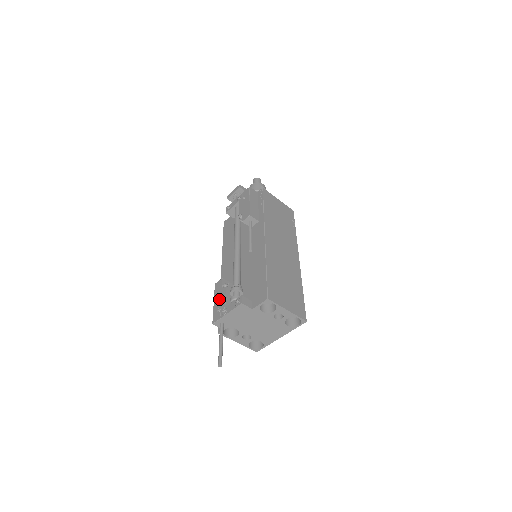
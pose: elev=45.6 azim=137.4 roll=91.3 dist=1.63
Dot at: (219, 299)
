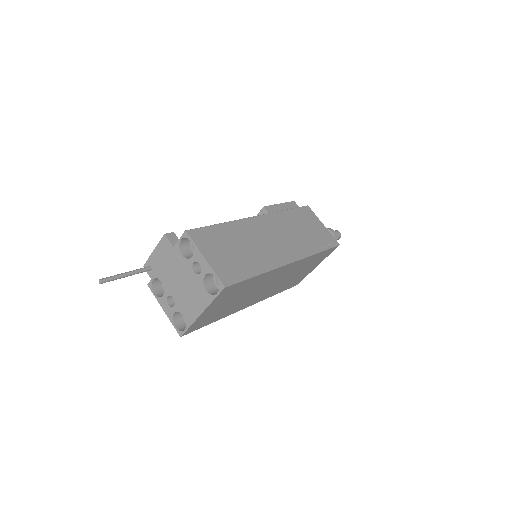
Dot at: occluded
